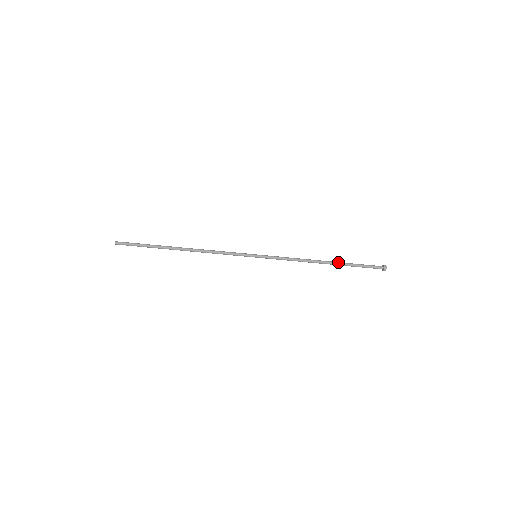
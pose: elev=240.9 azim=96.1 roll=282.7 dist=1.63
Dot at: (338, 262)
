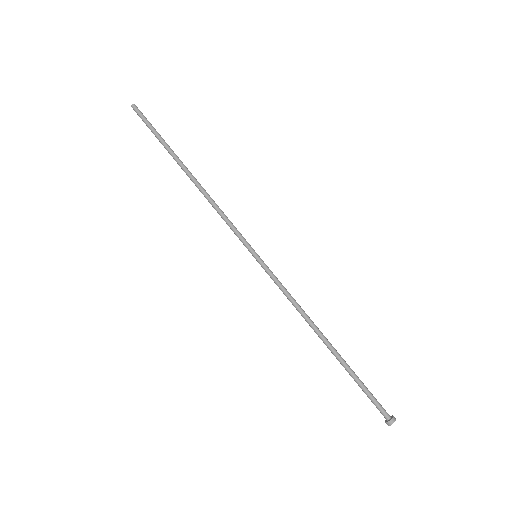
Dot at: occluded
